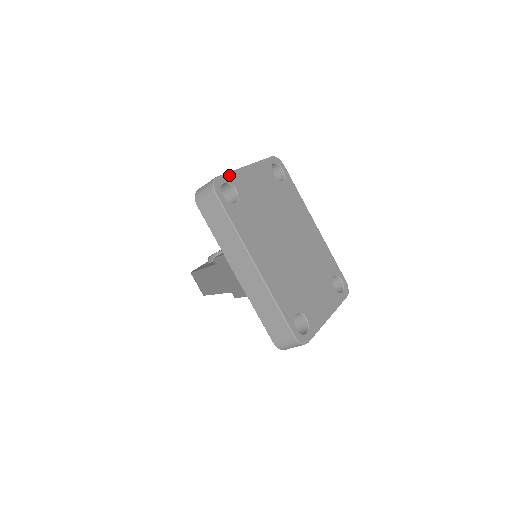
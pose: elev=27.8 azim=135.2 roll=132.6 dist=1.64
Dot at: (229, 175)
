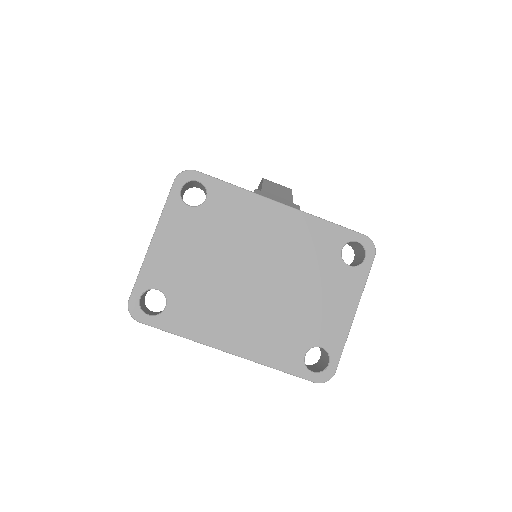
Dot at: (139, 281)
